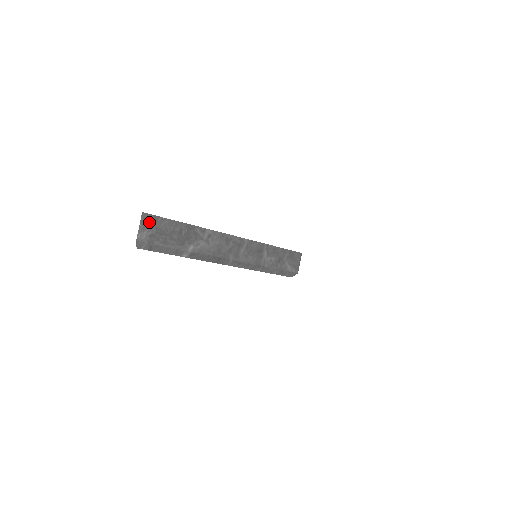
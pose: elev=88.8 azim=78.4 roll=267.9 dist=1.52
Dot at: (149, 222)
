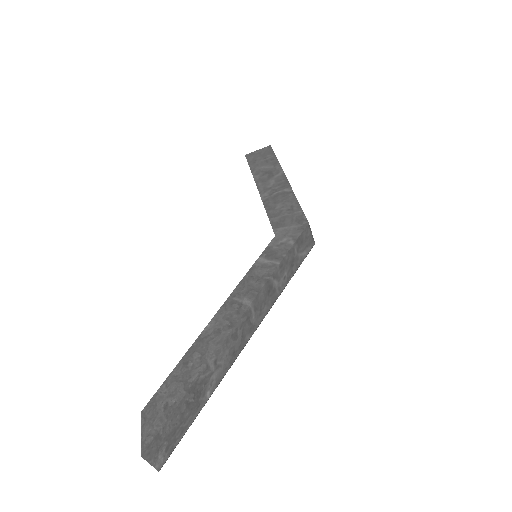
Dot at: (154, 448)
